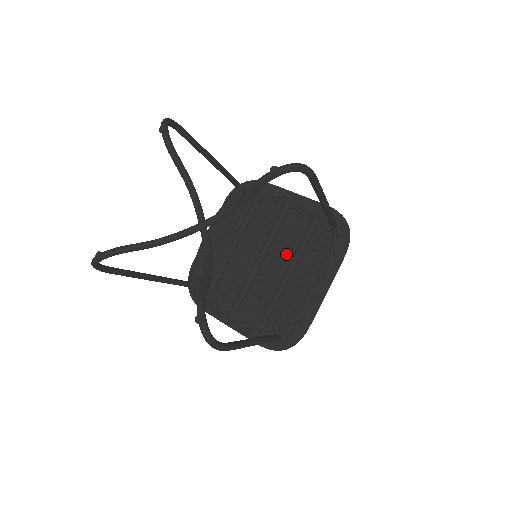
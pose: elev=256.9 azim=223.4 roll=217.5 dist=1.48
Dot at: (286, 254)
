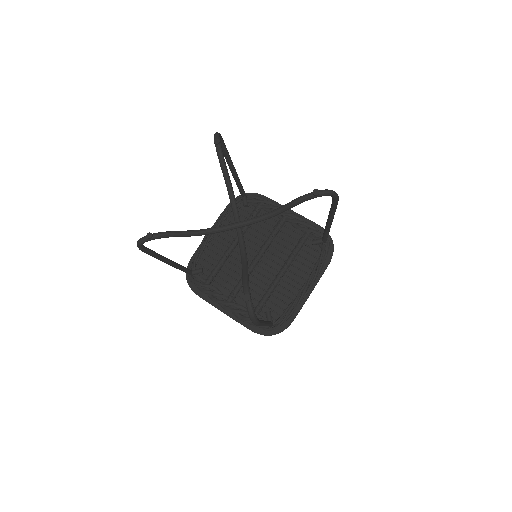
Dot at: (280, 258)
